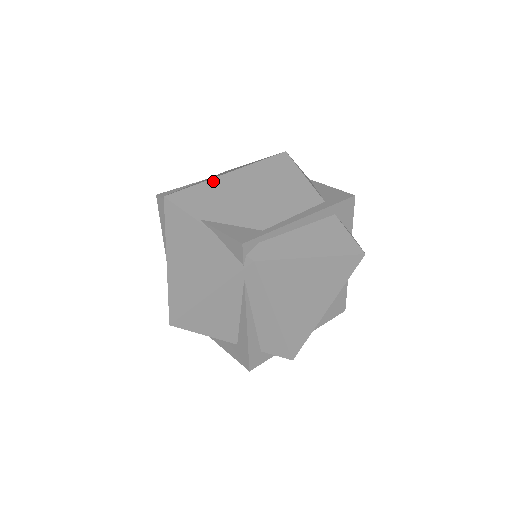
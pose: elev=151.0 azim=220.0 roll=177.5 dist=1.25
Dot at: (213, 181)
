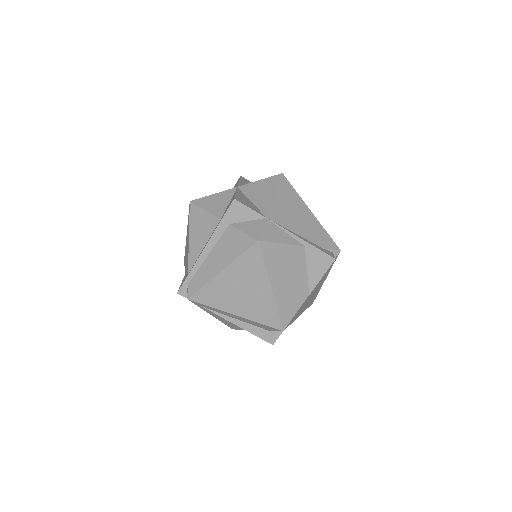
Dot at: occluded
